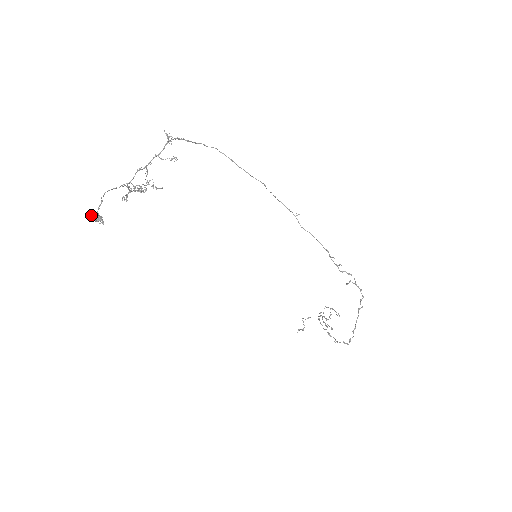
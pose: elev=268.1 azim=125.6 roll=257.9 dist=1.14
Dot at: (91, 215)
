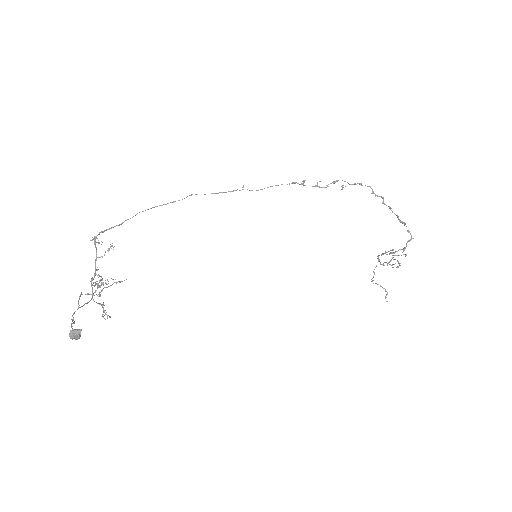
Dot at: occluded
